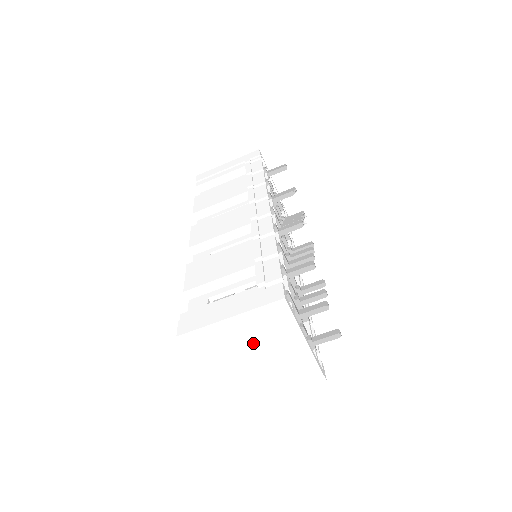
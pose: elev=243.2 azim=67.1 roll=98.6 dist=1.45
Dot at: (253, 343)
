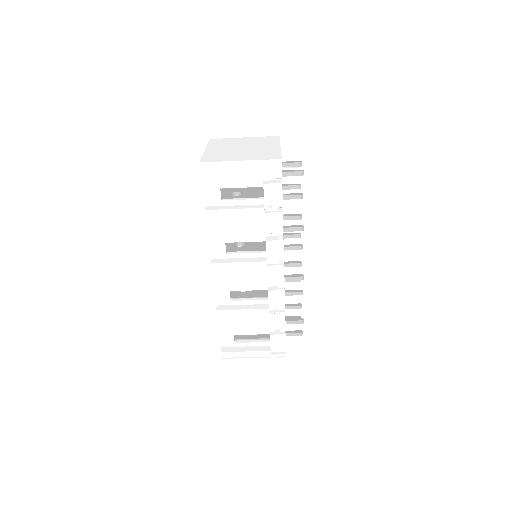
Dot at: occluded
